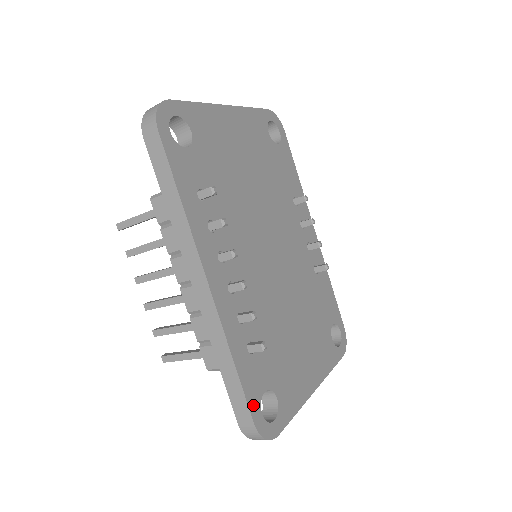
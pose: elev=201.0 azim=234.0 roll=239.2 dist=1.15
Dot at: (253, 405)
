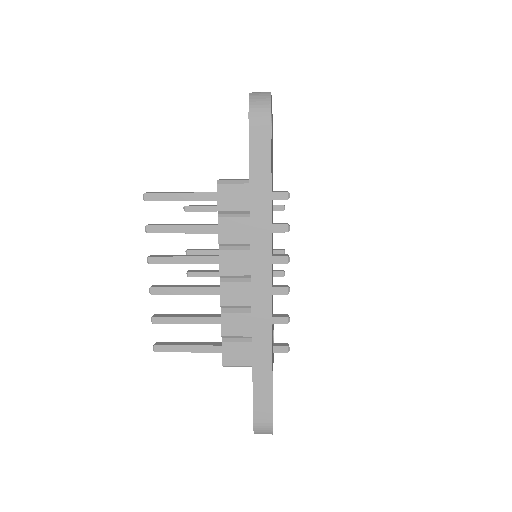
Dot at: (272, 402)
